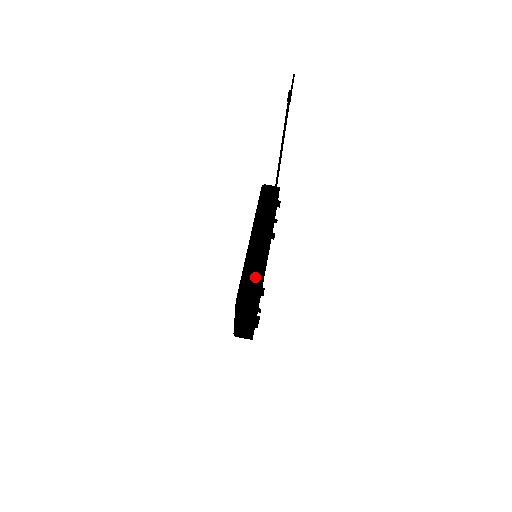
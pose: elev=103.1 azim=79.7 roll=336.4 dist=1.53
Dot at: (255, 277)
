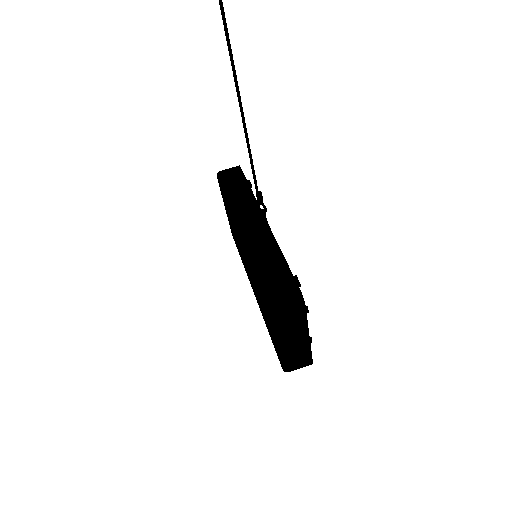
Dot at: (276, 266)
